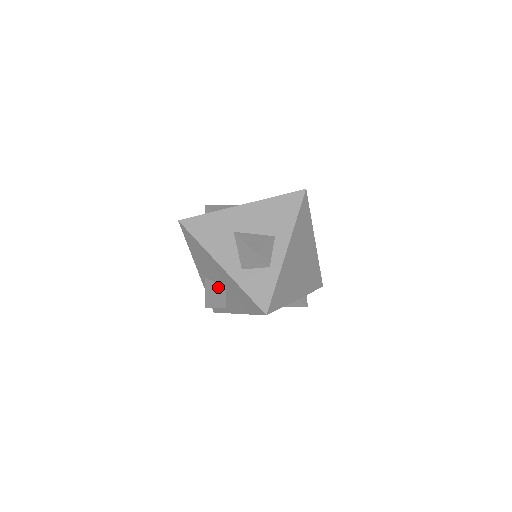
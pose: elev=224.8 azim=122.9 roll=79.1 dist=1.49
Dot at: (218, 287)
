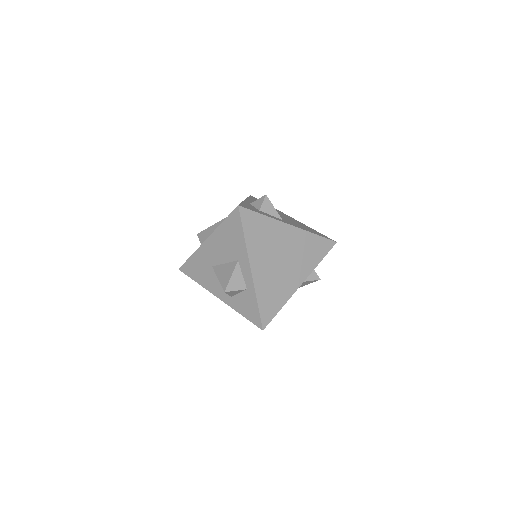
Dot at: occluded
